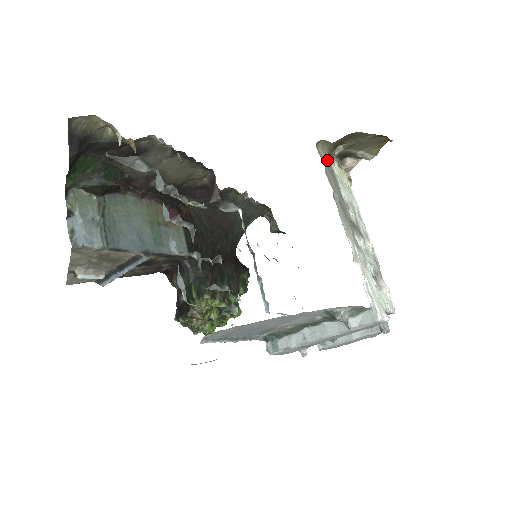
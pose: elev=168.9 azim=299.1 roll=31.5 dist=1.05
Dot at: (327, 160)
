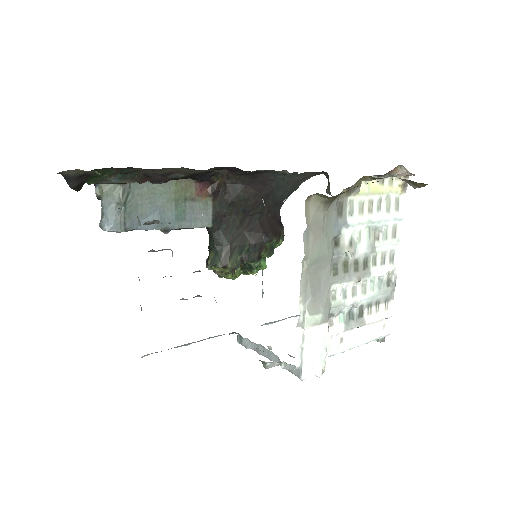
Dot at: (321, 212)
